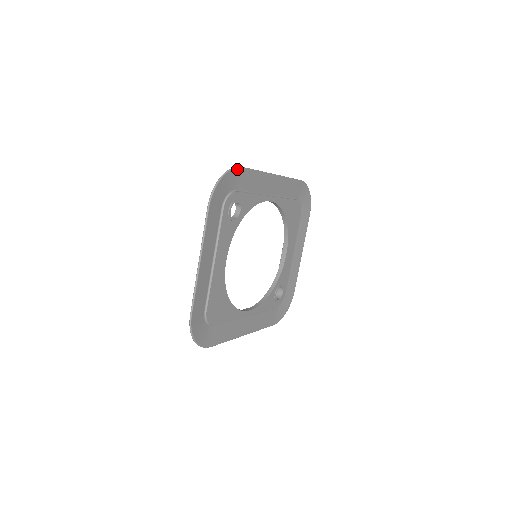
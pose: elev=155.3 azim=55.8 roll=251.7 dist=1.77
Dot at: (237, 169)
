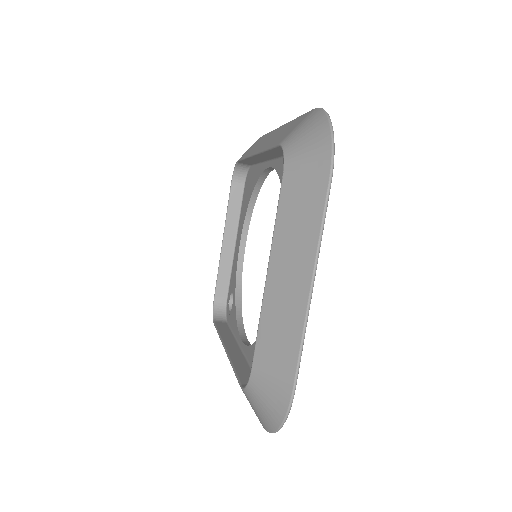
Dot at: occluded
